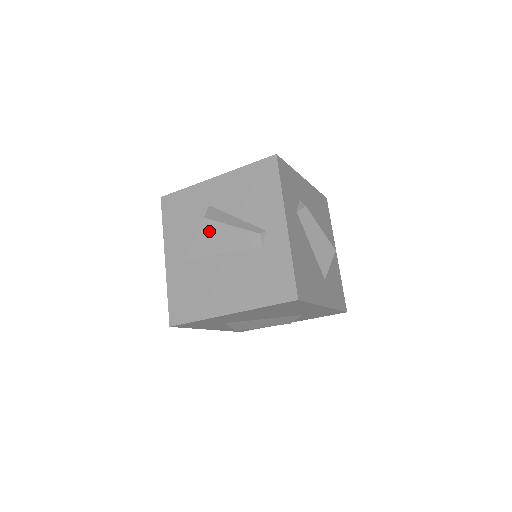
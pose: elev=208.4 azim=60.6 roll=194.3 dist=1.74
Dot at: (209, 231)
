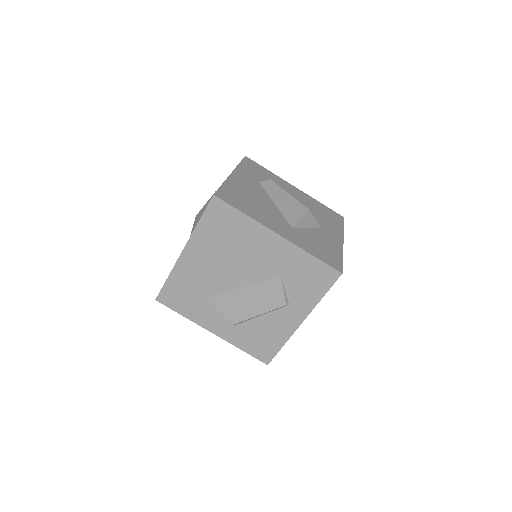
Dot at: (197, 221)
